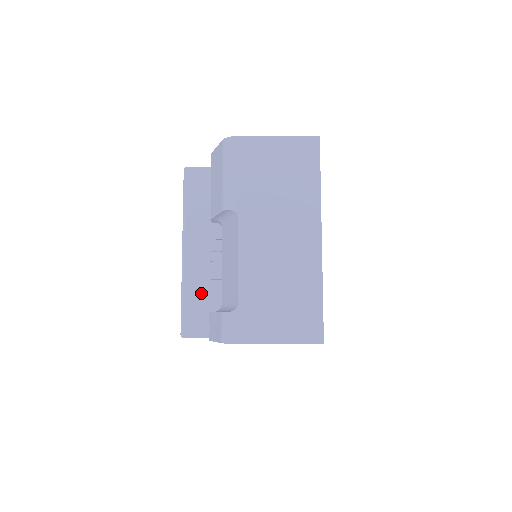
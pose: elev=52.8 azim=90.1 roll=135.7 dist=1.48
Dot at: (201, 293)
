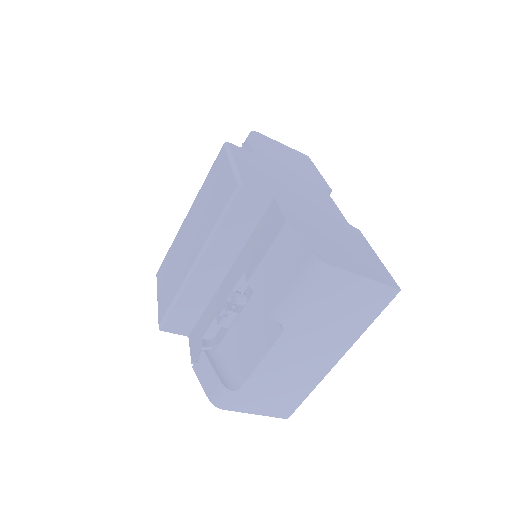
Dot at: (195, 303)
